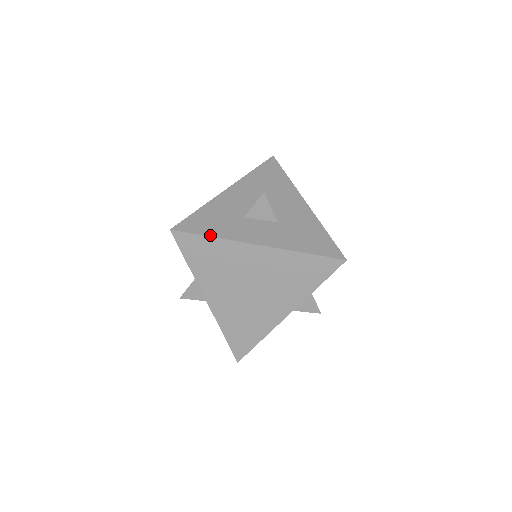
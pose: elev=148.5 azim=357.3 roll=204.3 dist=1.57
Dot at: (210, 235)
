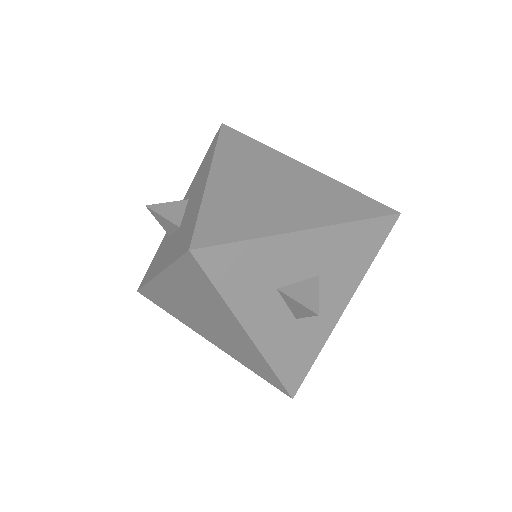
Dot at: (221, 291)
